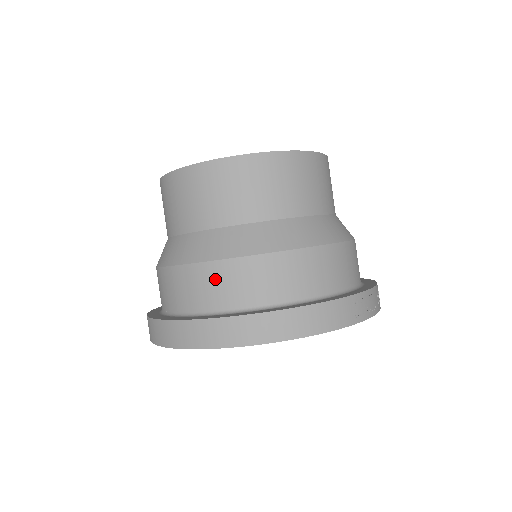
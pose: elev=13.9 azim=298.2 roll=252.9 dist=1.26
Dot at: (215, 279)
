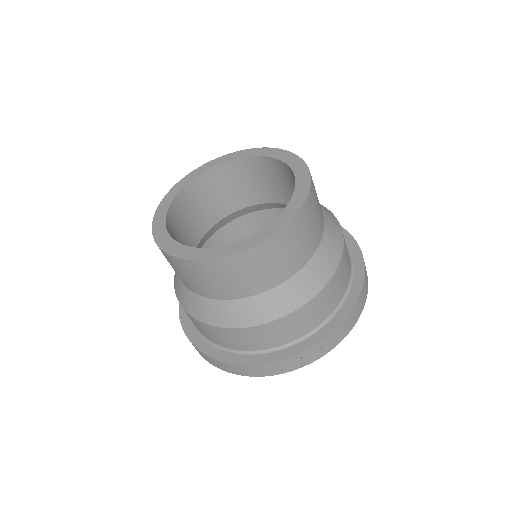
Dot at: occluded
